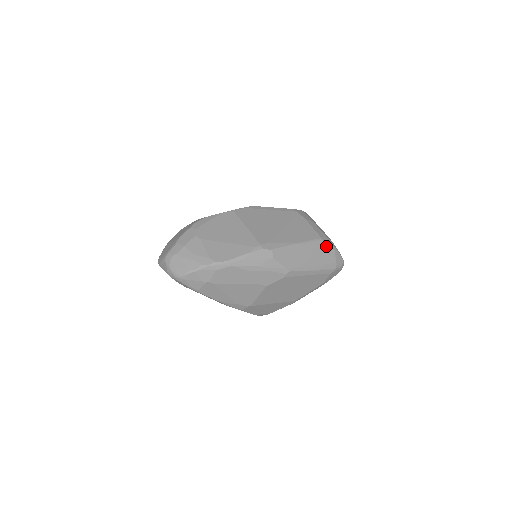
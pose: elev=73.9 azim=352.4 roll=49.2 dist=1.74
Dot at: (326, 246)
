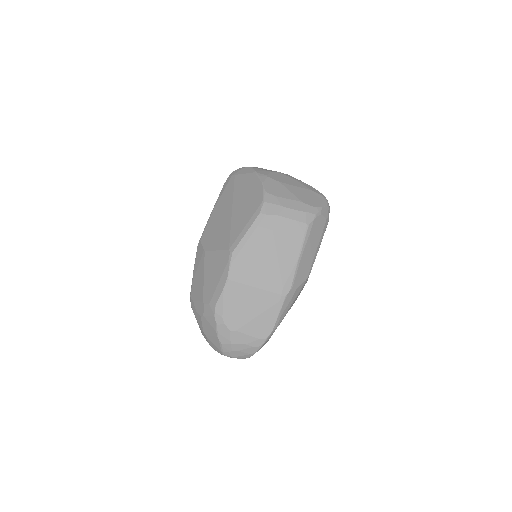
Dot at: (314, 223)
